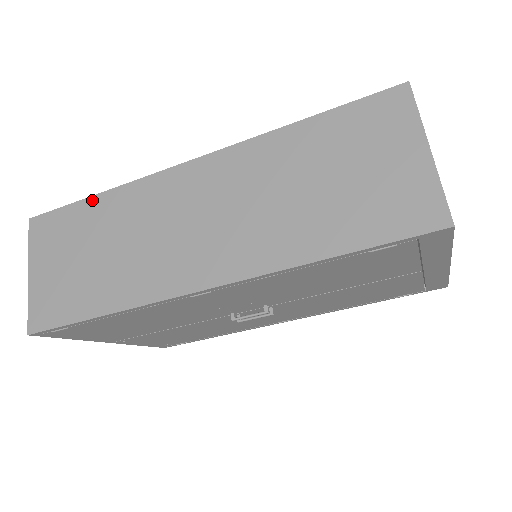
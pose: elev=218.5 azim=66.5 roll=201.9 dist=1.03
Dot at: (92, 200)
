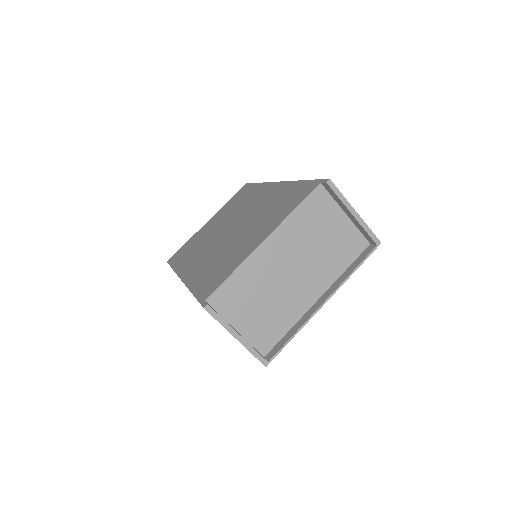
Dot at: occluded
